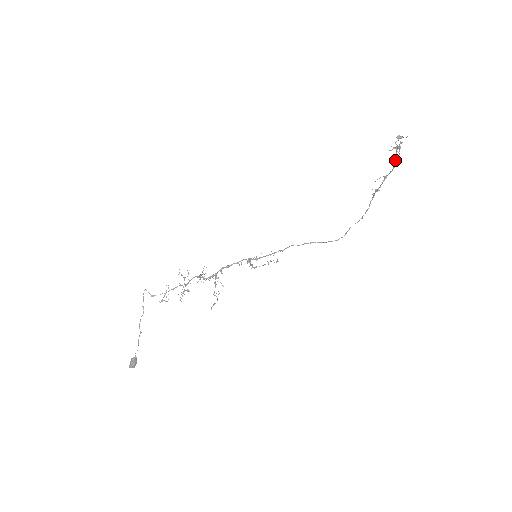
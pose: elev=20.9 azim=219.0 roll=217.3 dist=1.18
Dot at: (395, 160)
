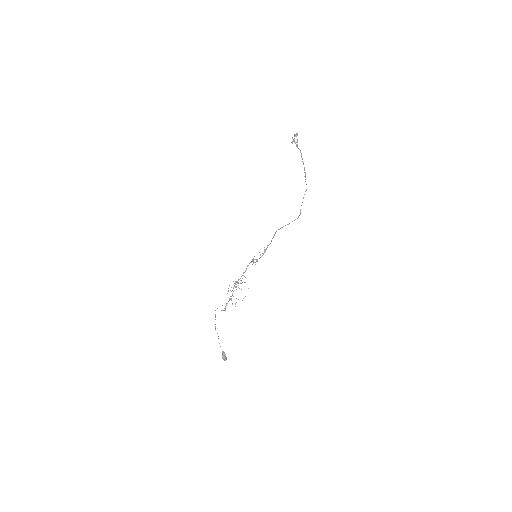
Dot at: occluded
